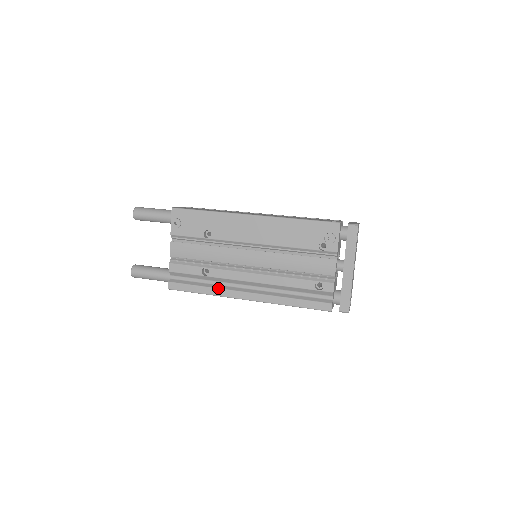
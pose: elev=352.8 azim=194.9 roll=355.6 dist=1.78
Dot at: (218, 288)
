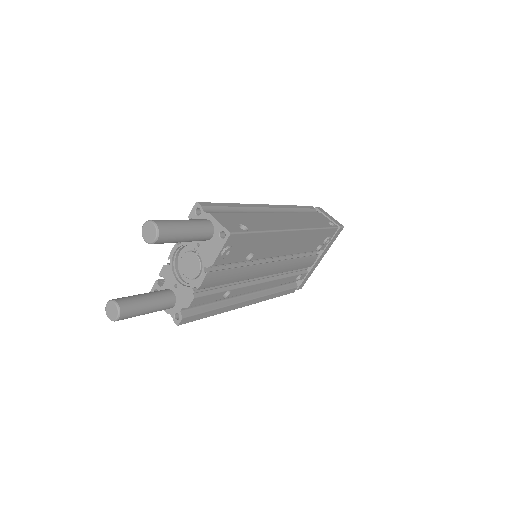
Dot at: (229, 305)
